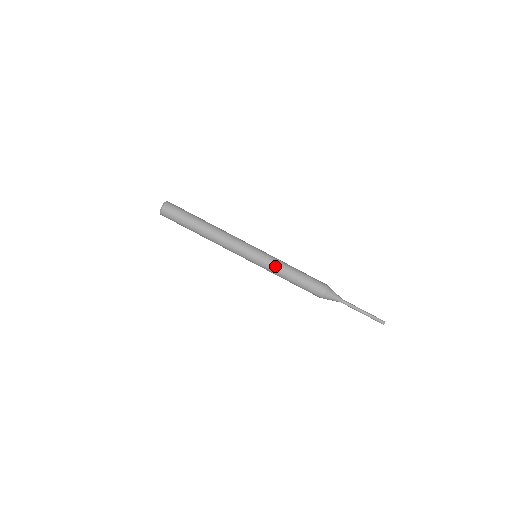
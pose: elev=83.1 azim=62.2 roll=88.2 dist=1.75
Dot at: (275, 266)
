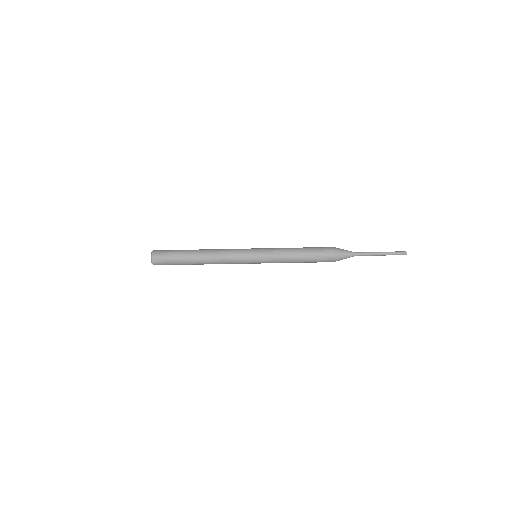
Dot at: (277, 257)
